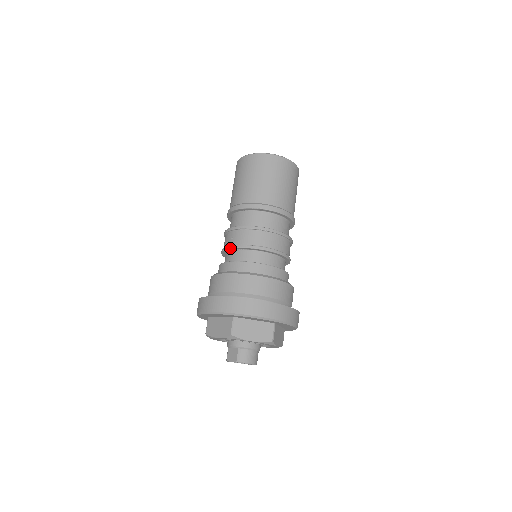
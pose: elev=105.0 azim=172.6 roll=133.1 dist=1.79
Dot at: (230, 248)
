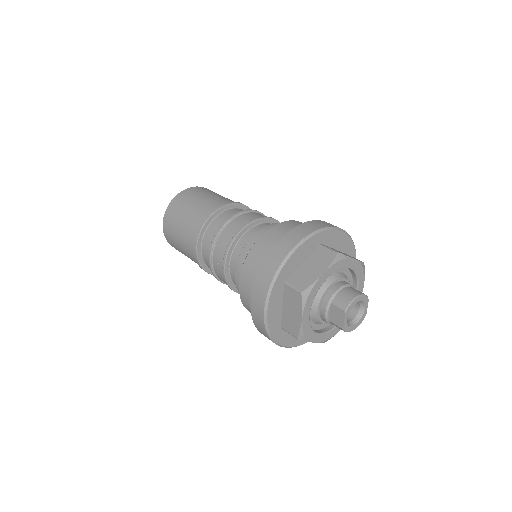
Dot at: (224, 268)
